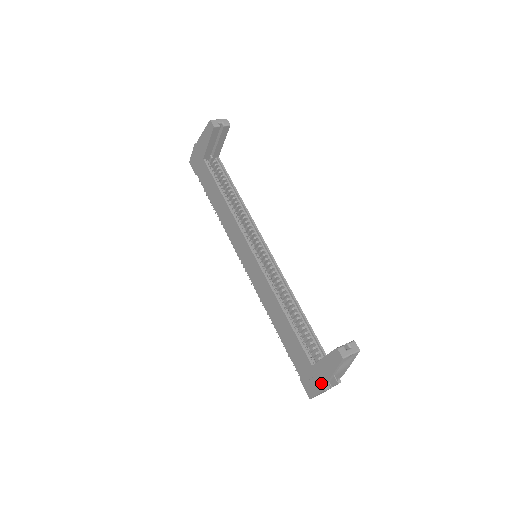
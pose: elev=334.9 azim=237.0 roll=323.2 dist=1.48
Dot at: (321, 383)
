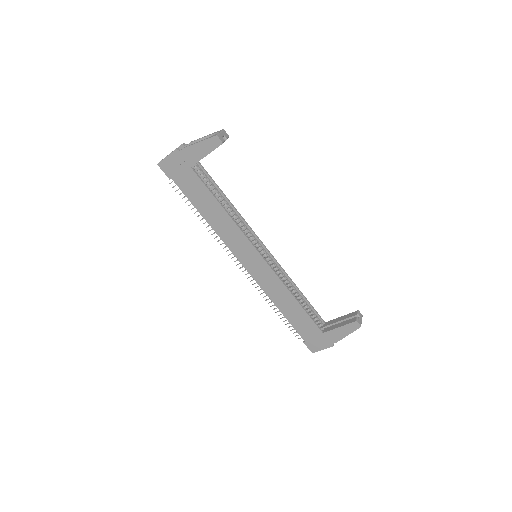
Dot at: (330, 343)
